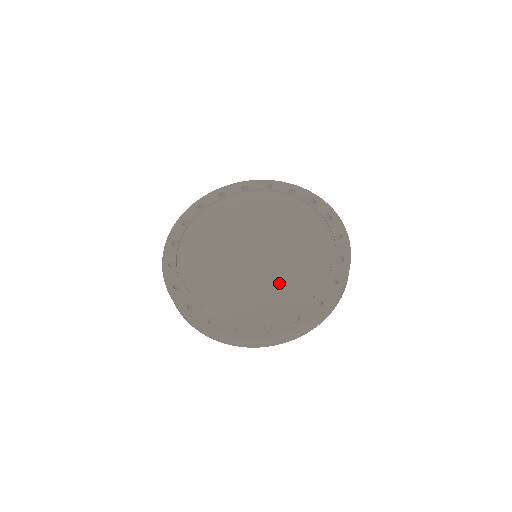
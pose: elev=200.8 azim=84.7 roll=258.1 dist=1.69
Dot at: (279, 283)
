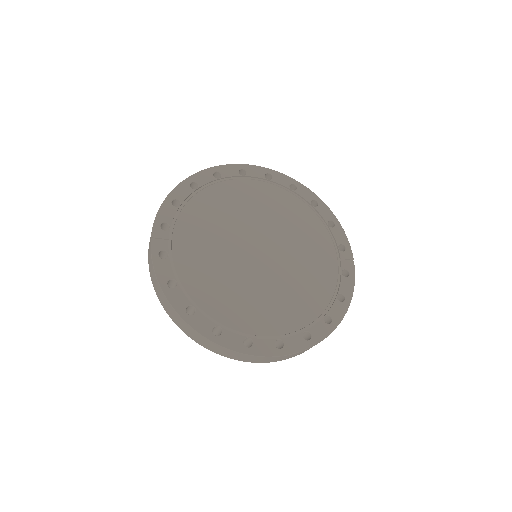
Dot at: (287, 293)
